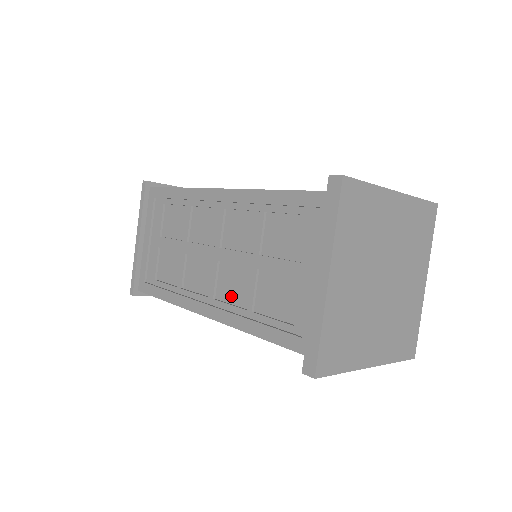
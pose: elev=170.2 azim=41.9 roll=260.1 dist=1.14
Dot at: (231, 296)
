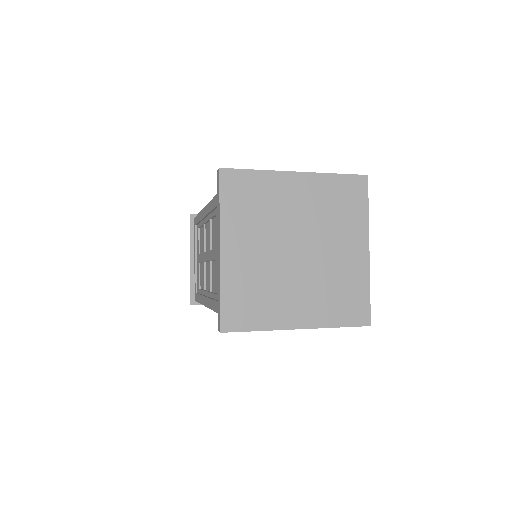
Dot at: (215, 287)
